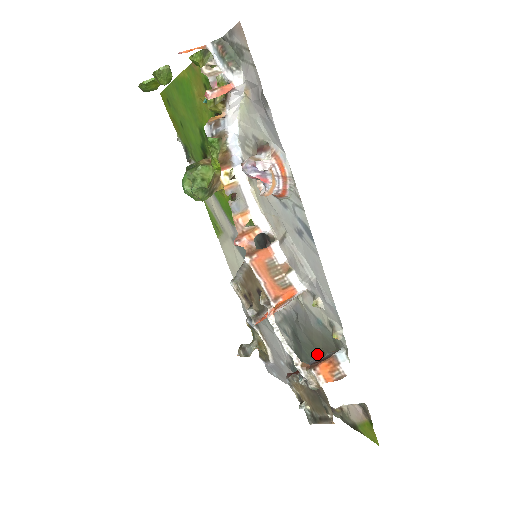
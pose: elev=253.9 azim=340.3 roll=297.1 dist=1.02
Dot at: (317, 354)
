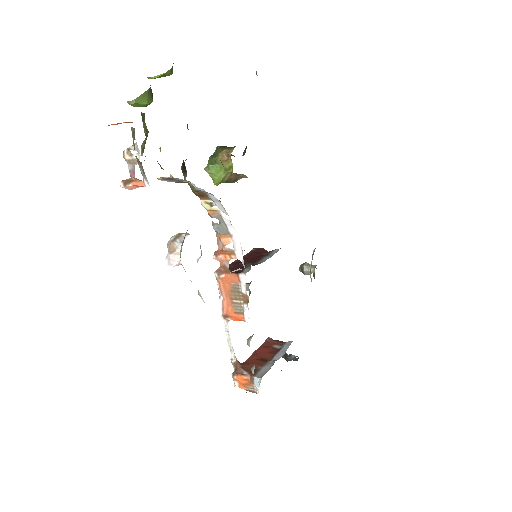
Dot at: occluded
